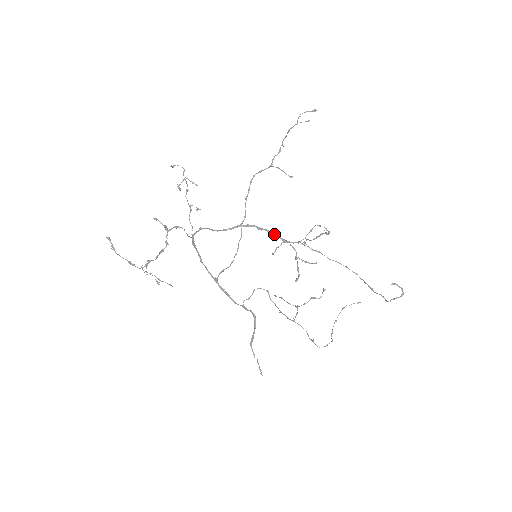
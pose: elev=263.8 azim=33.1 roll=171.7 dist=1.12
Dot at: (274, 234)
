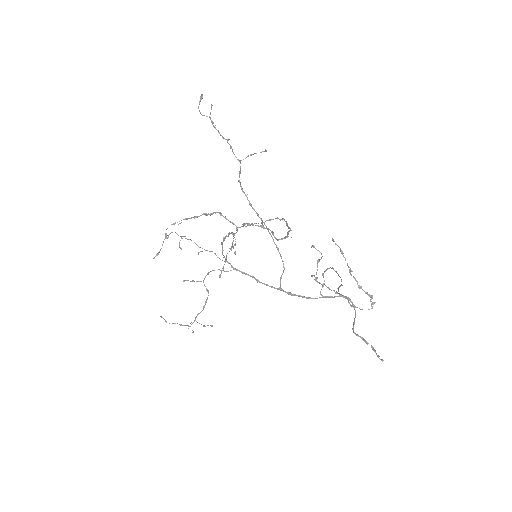
Dot at: (231, 233)
